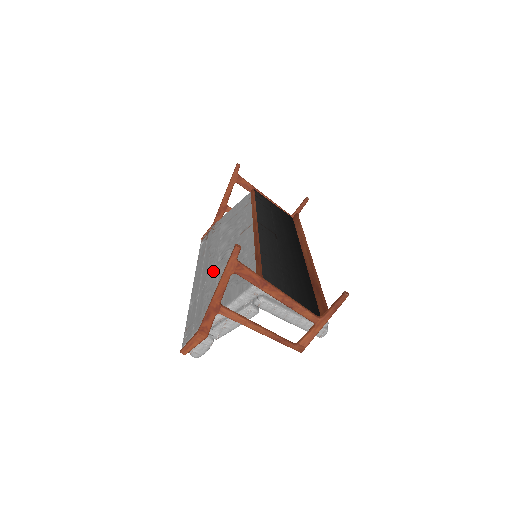
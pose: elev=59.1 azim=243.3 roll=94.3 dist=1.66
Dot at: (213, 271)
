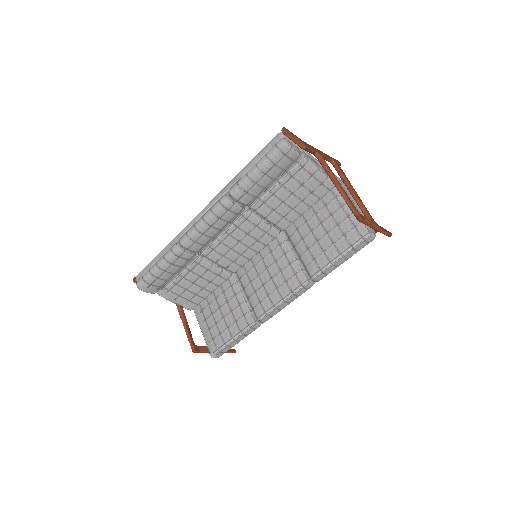
Dot at: occluded
